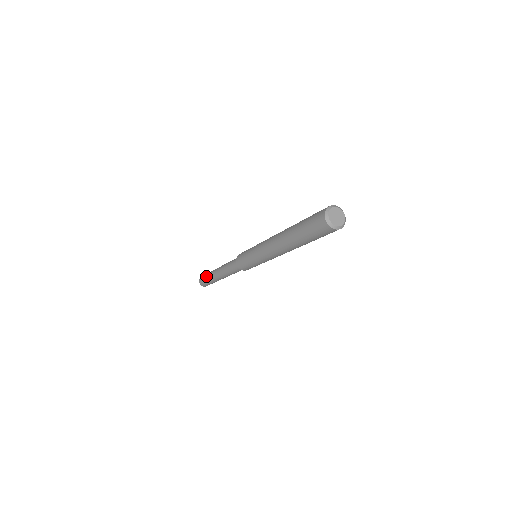
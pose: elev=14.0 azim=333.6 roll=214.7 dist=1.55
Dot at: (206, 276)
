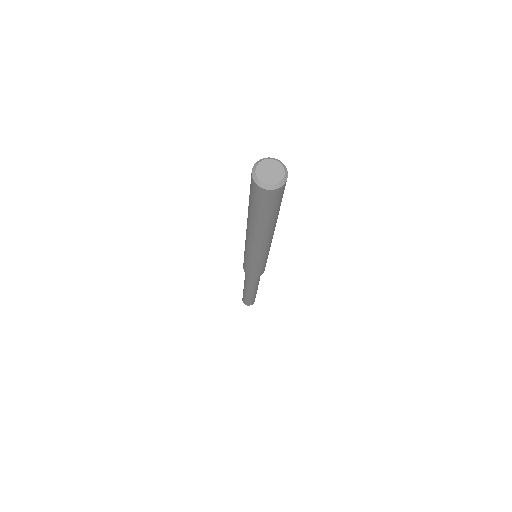
Dot at: occluded
